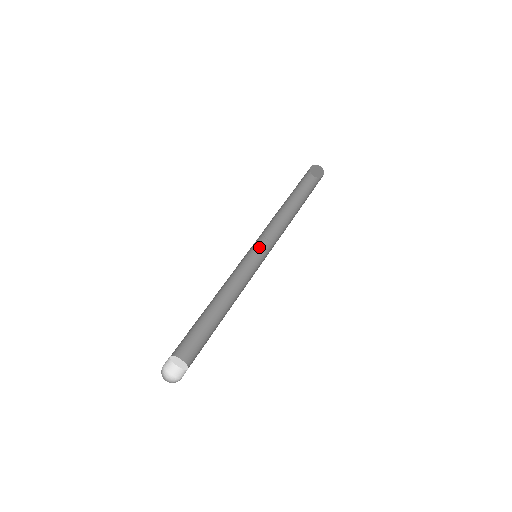
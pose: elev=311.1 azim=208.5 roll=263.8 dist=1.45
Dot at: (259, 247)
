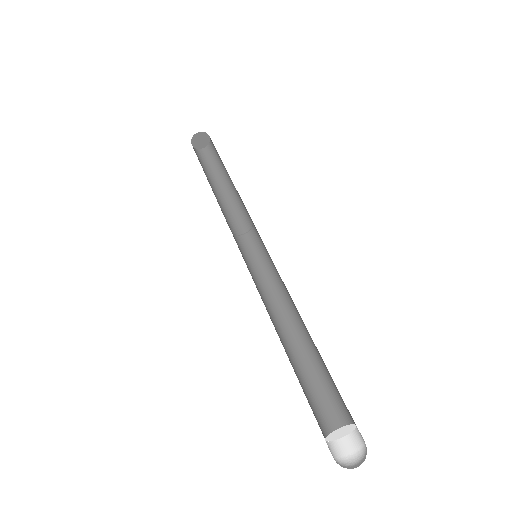
Dot at: (238, 246)
